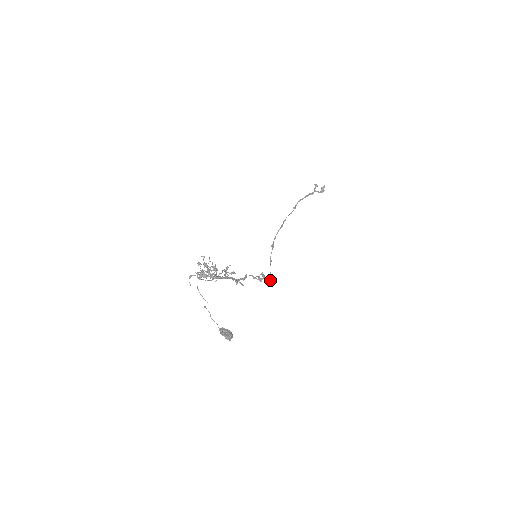
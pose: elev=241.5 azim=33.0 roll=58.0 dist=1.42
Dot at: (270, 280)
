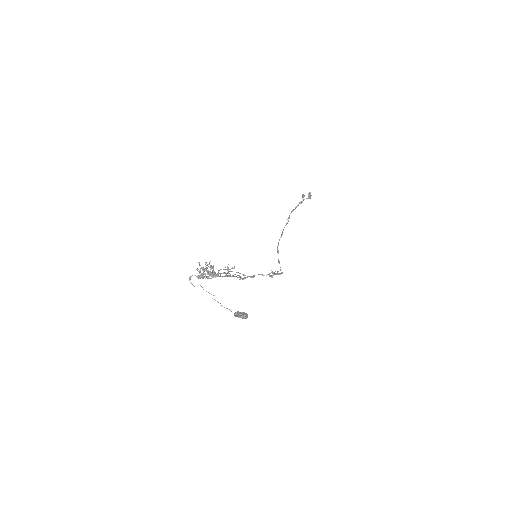
Dot at: (279, 273)
